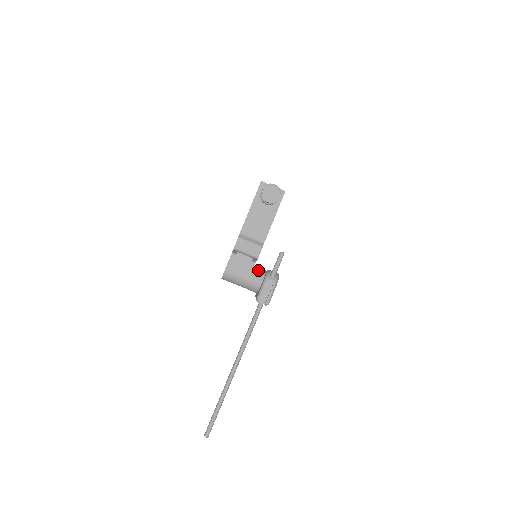
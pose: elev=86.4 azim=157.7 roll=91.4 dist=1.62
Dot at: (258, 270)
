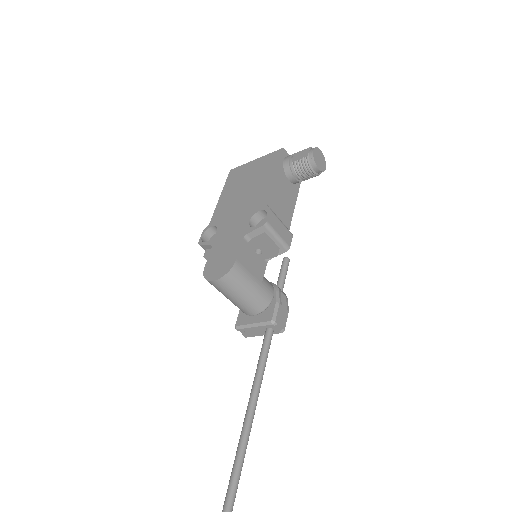
Dot at: occluded
